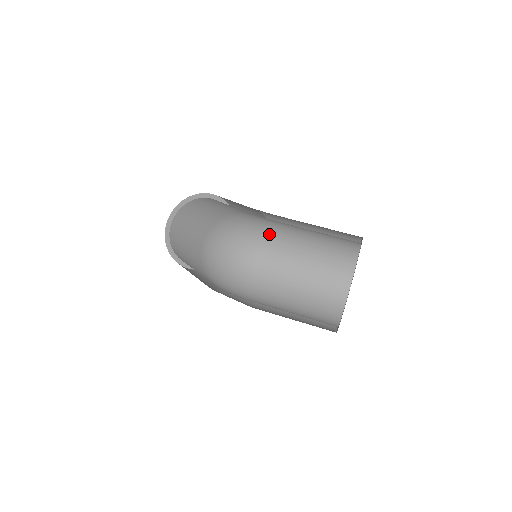
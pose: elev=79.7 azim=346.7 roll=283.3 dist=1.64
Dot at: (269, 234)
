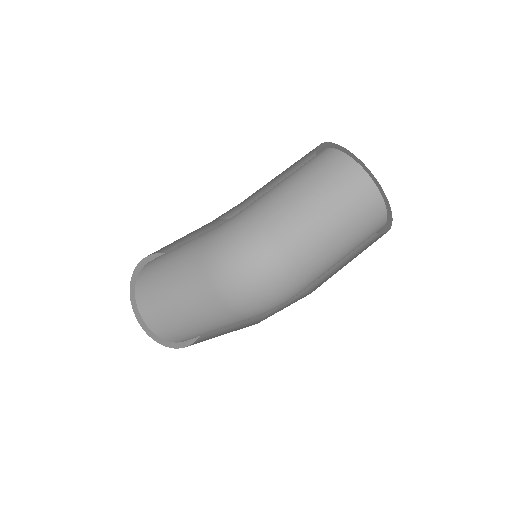
Dot at: (267, 218)
